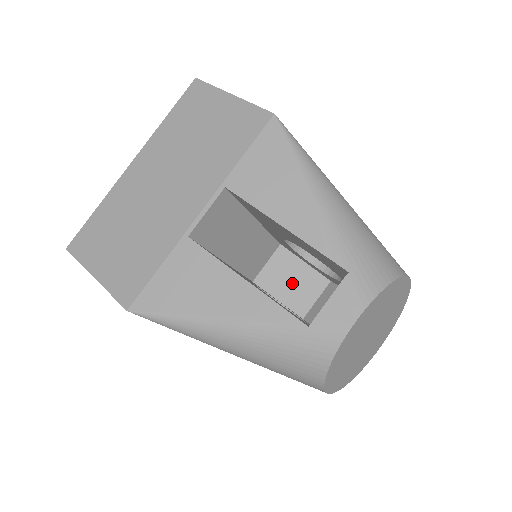
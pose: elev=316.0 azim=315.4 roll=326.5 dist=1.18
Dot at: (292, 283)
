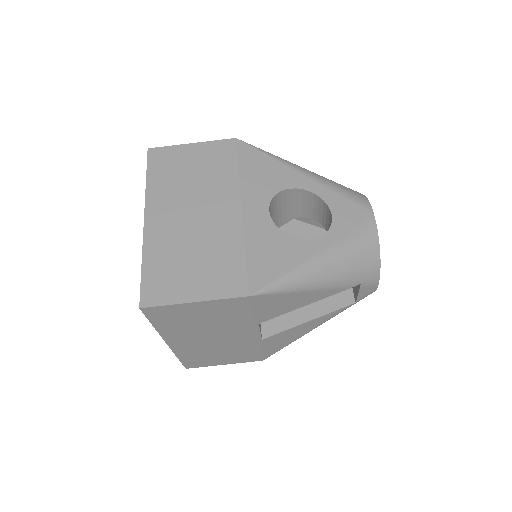
Dot at: occluded
